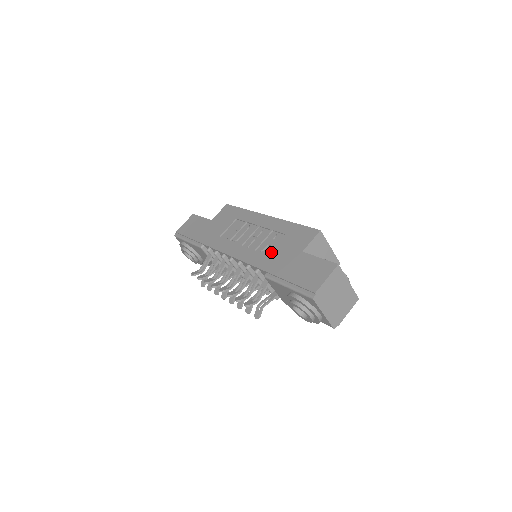
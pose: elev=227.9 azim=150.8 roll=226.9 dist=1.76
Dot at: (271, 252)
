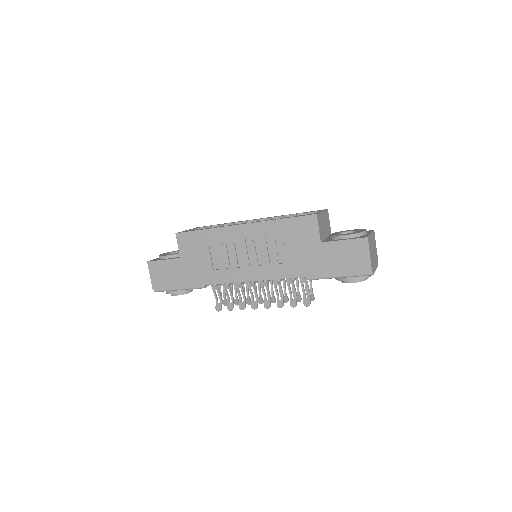
Dot at: (290, 258)
